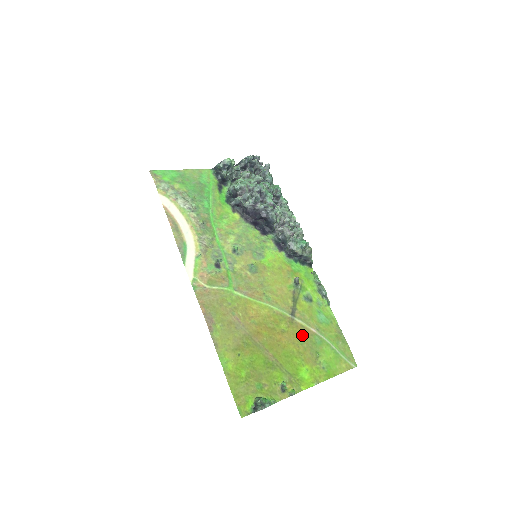
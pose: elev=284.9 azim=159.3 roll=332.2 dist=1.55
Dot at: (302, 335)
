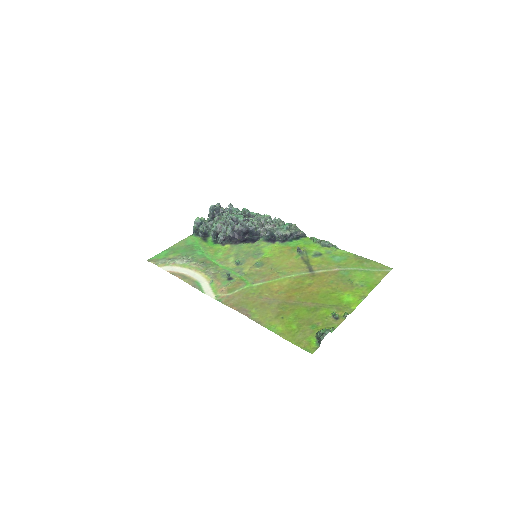
Dot at: (328, 278)
